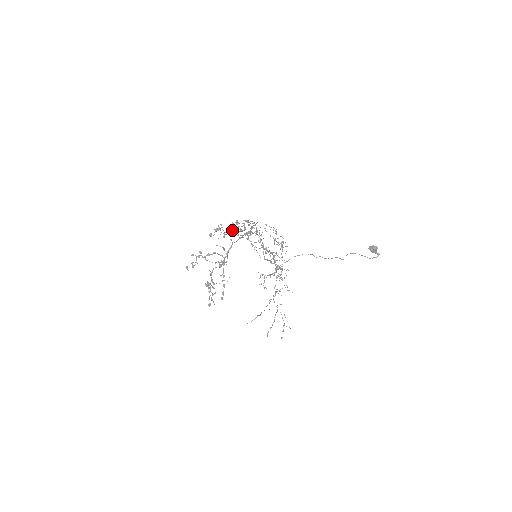
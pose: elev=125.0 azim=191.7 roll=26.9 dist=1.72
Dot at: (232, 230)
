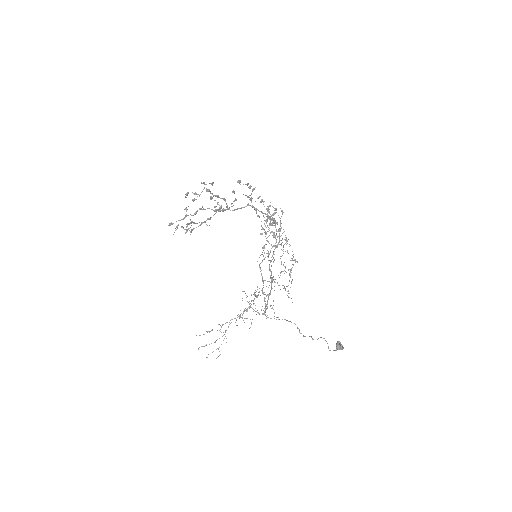
Dot at: (261, 201)
